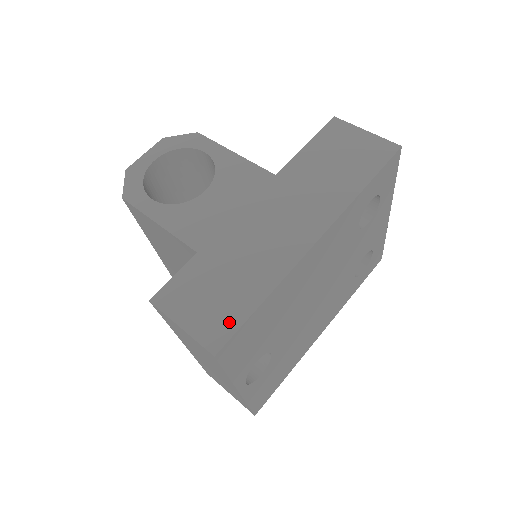
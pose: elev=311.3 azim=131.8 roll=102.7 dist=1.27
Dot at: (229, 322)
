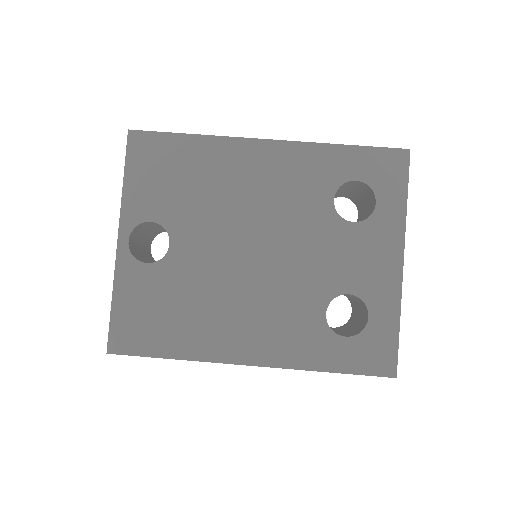
Dot at: occluded
